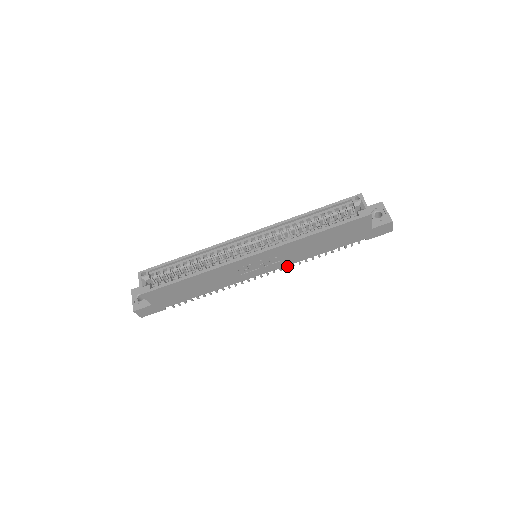
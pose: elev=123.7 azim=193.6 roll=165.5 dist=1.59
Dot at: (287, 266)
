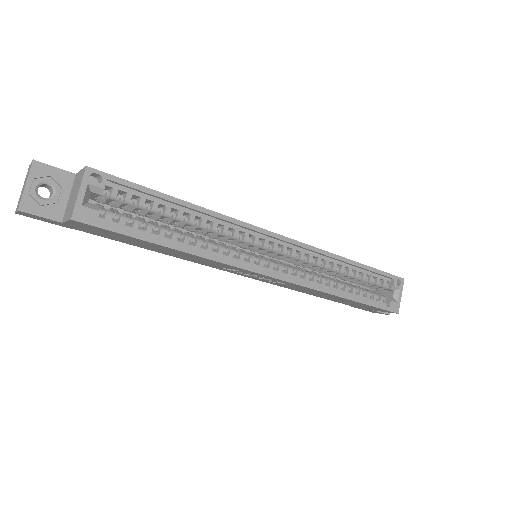
Dot at: occluded
